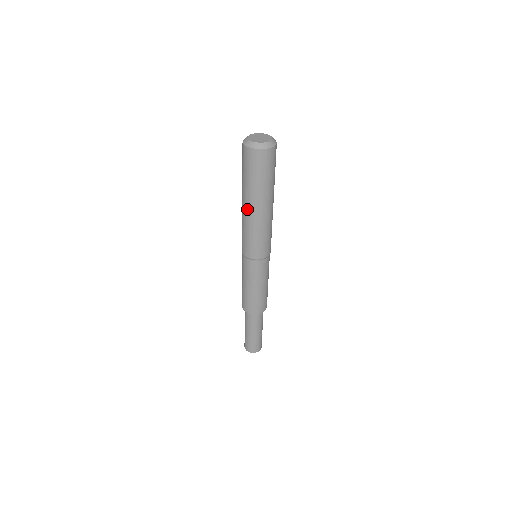
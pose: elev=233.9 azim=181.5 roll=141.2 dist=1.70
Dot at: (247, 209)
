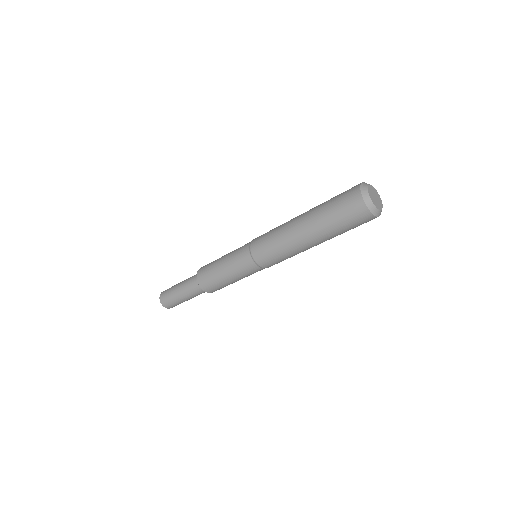
Dot at: (309, 244)
